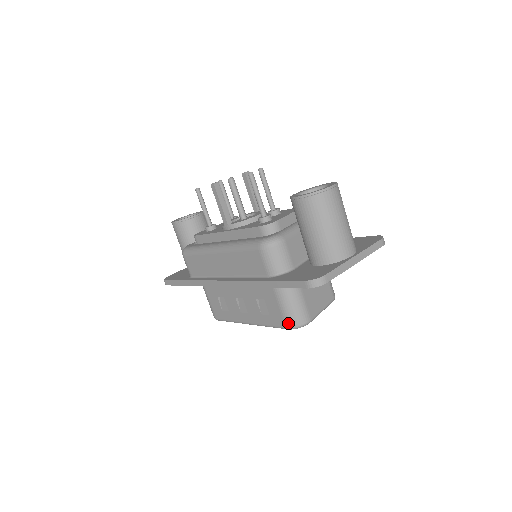
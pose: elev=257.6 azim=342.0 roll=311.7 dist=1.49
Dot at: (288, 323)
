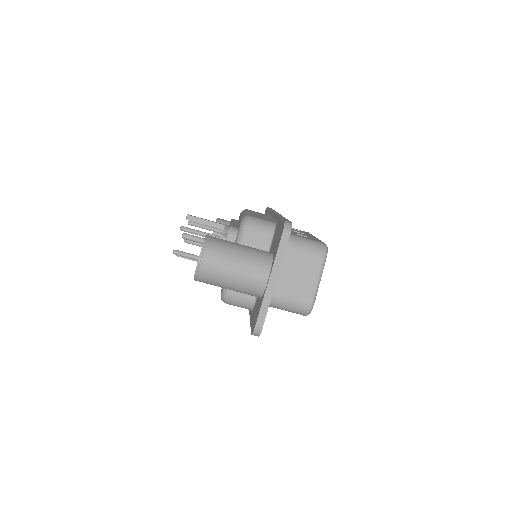
Dot at: occluded
